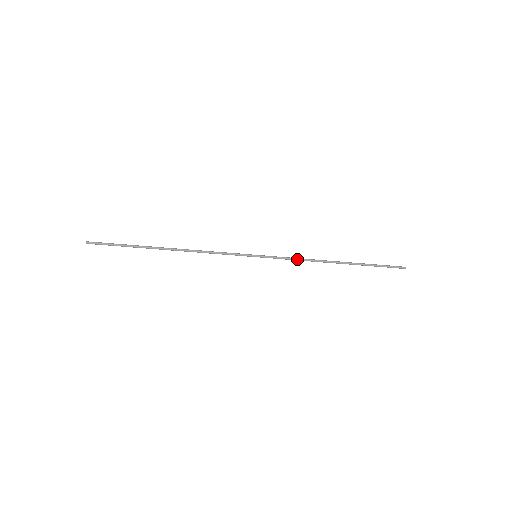
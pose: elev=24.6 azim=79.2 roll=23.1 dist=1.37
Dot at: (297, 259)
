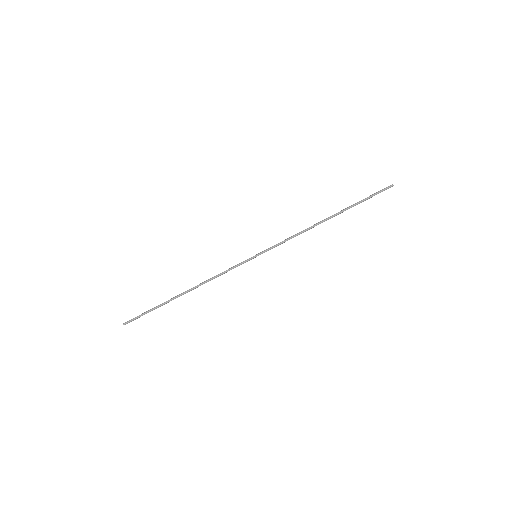
Dot at: (291, 237)
